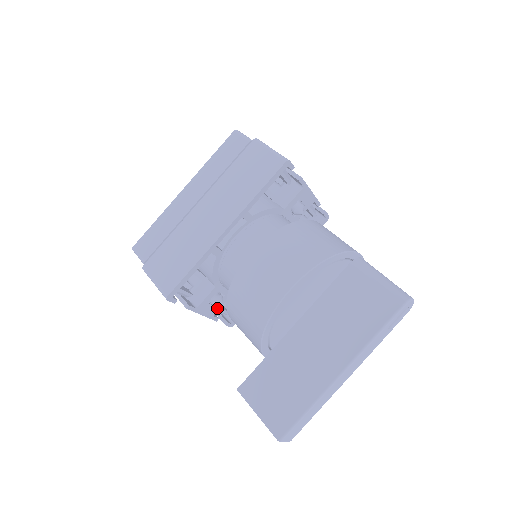
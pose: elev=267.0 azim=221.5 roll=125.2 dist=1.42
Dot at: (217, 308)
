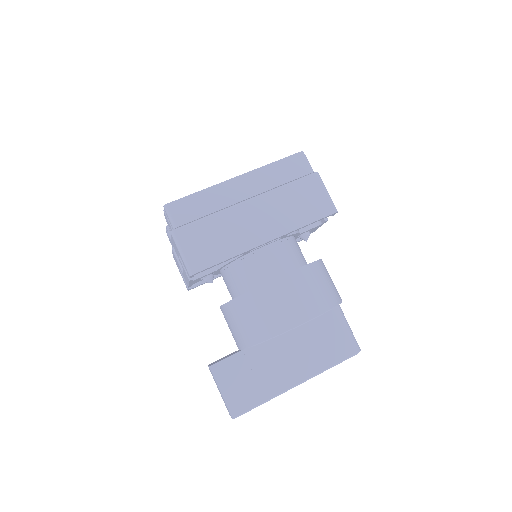
Dot at: occluded
